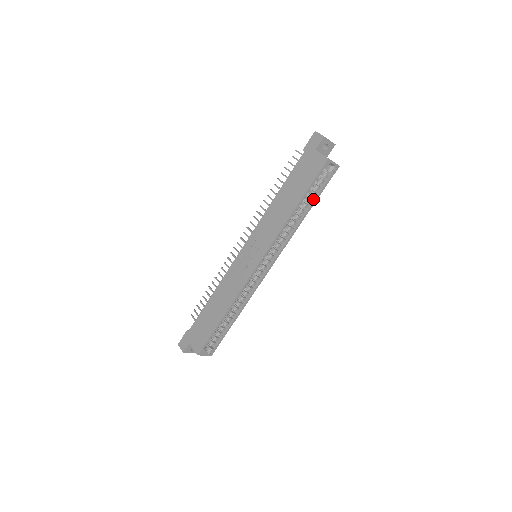
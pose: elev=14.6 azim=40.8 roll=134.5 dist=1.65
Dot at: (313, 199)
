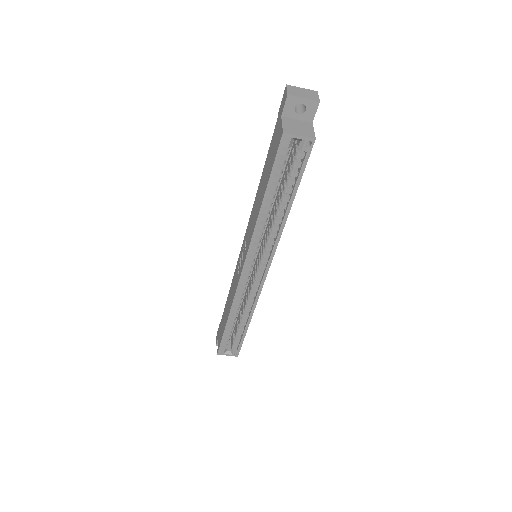
Dot at: (292, 189)
